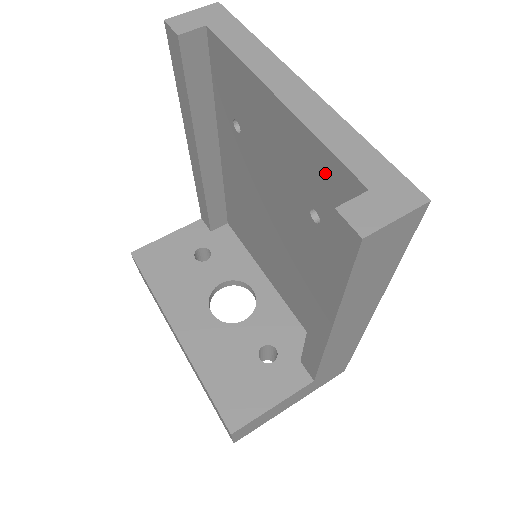
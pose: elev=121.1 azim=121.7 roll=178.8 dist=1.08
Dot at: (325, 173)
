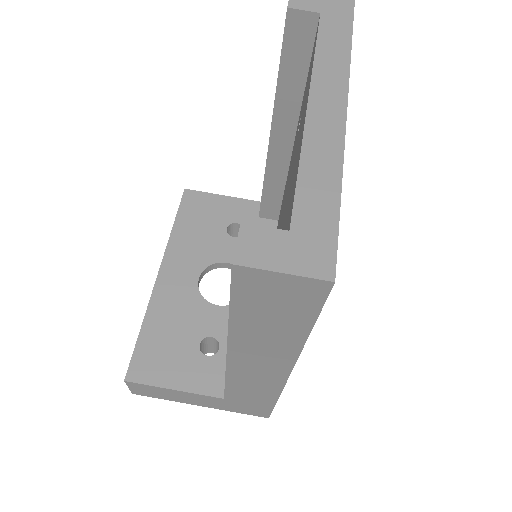
Dot at: occluded
